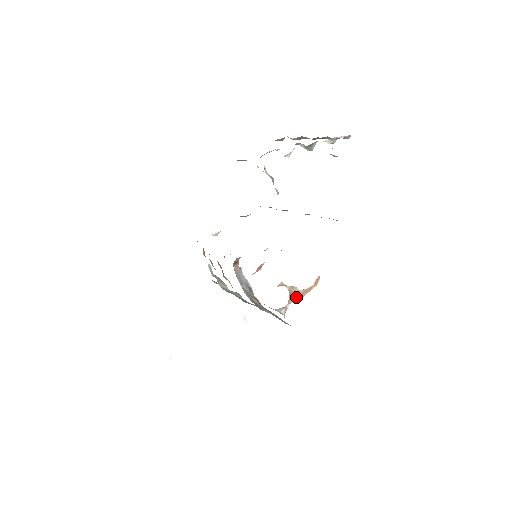
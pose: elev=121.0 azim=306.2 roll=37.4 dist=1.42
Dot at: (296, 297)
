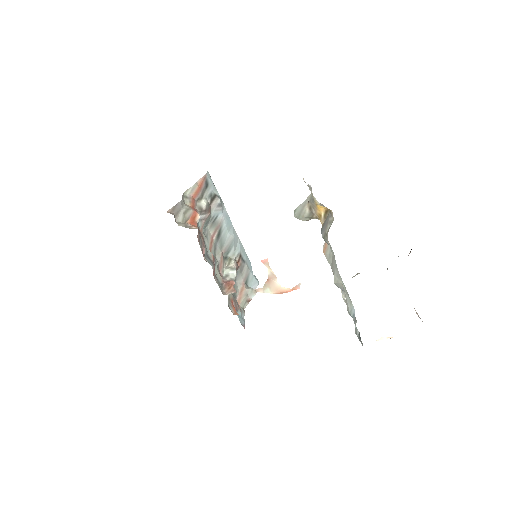
Dot at: (271, 292)
